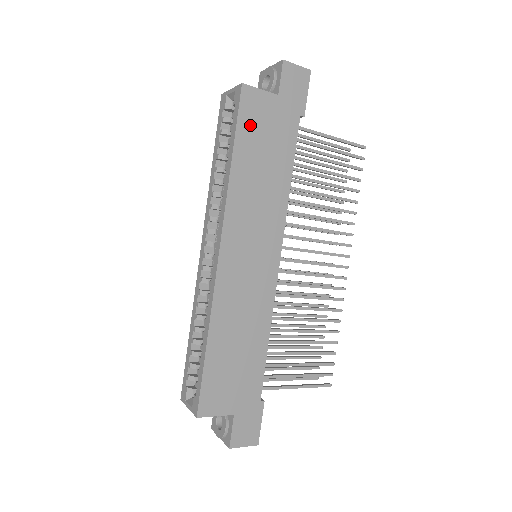
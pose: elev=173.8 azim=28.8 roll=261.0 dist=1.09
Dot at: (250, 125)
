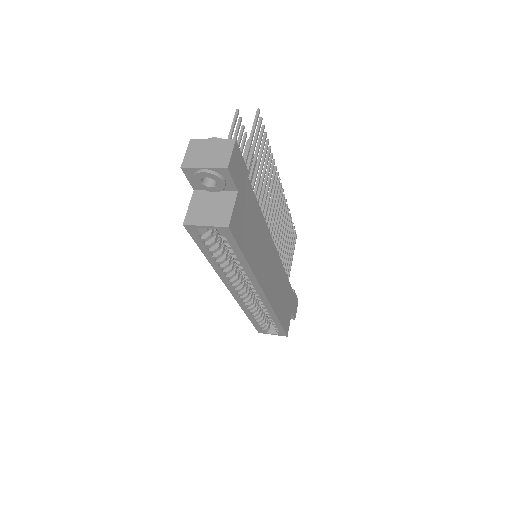
Dot at: (242, 234)
